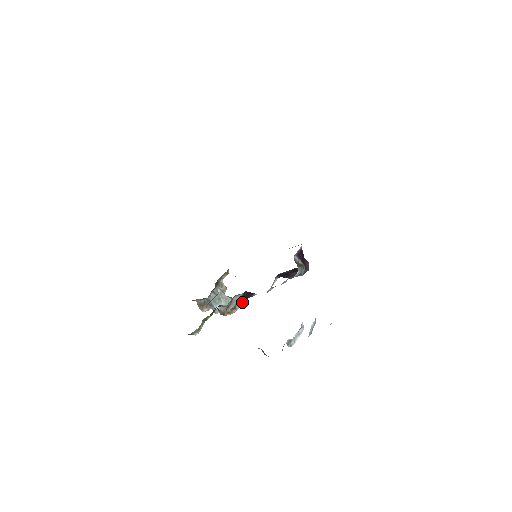
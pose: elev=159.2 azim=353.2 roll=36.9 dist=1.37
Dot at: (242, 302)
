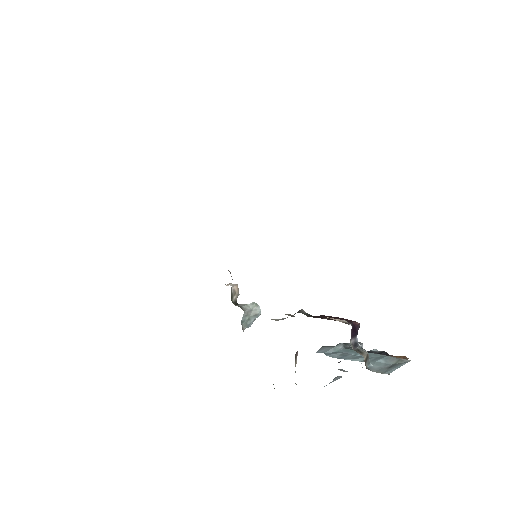
Dot at: (297, 355)
